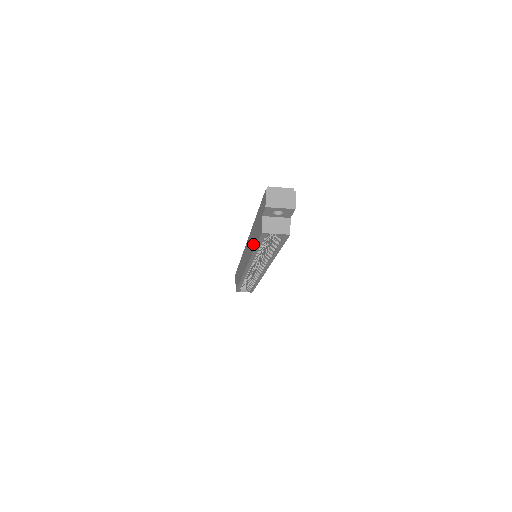
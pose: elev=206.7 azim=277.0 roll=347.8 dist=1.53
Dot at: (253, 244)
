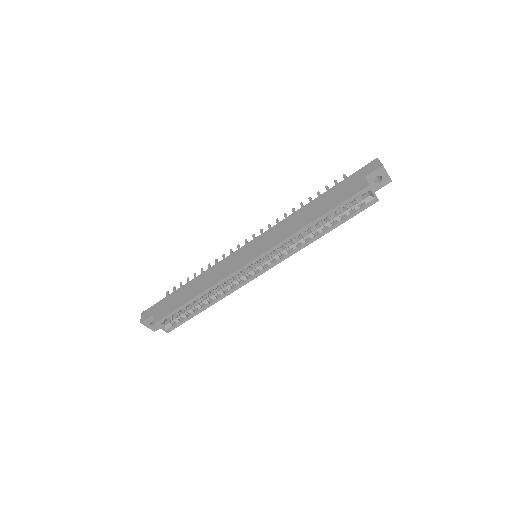
Dot at: (316, 214)
